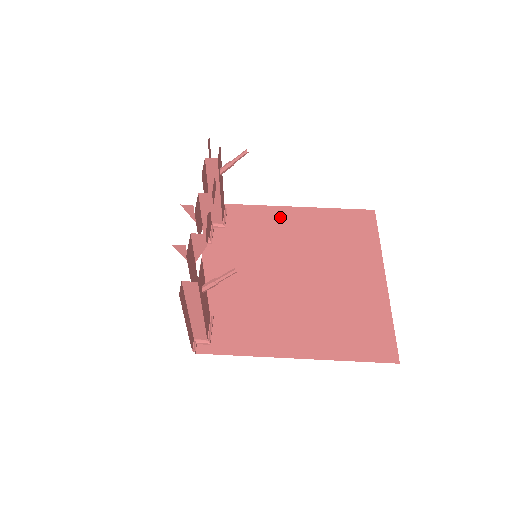
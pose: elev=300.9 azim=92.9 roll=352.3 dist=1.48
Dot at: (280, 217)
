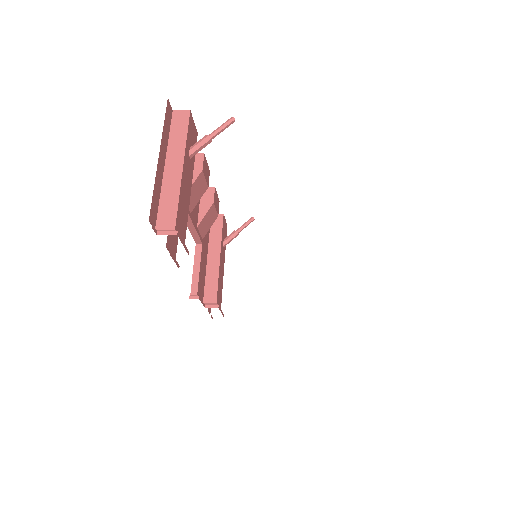
Dot at: occluded
